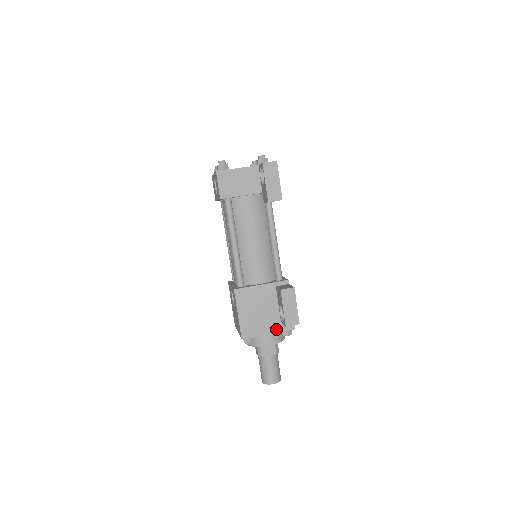
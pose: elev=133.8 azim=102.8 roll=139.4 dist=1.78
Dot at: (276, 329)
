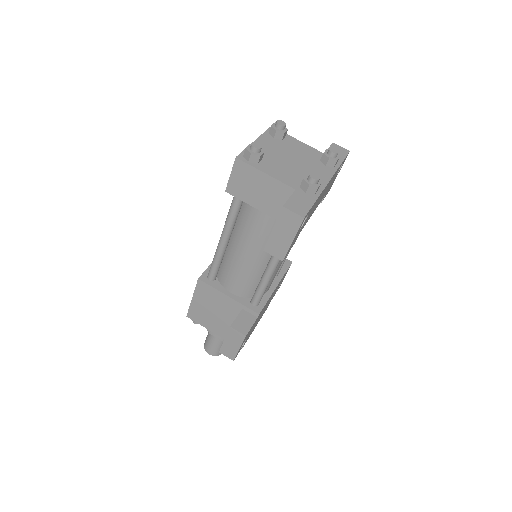
Dot at: (223, 335)
